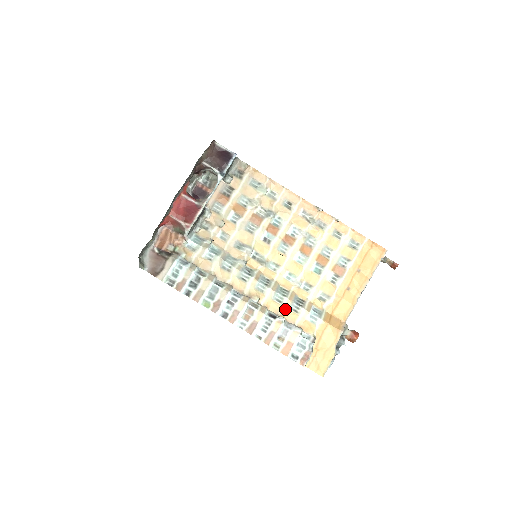
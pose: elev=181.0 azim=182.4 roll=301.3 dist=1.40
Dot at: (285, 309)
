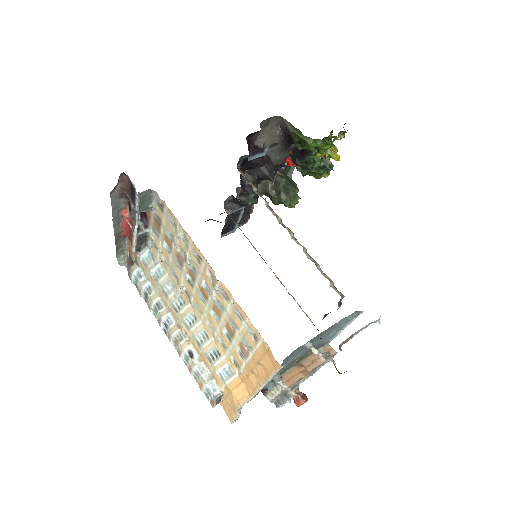
Dot at: (202, 354)
